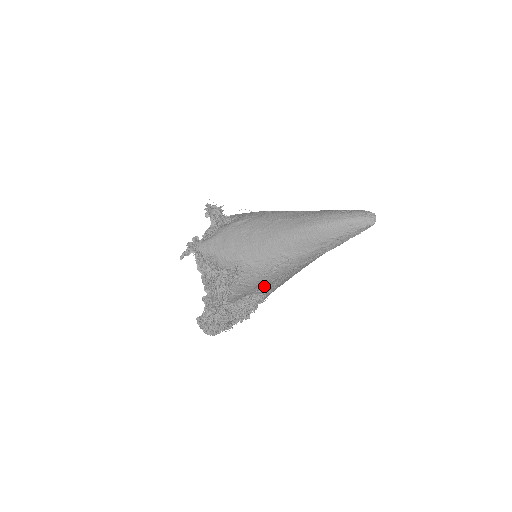
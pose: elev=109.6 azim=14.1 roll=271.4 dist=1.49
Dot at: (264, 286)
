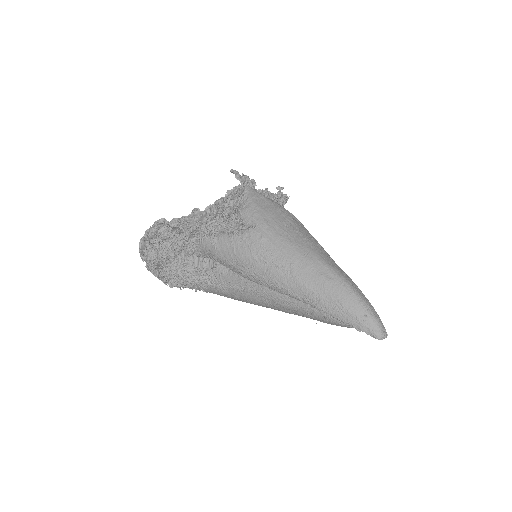
Dot at: (239, 268)
